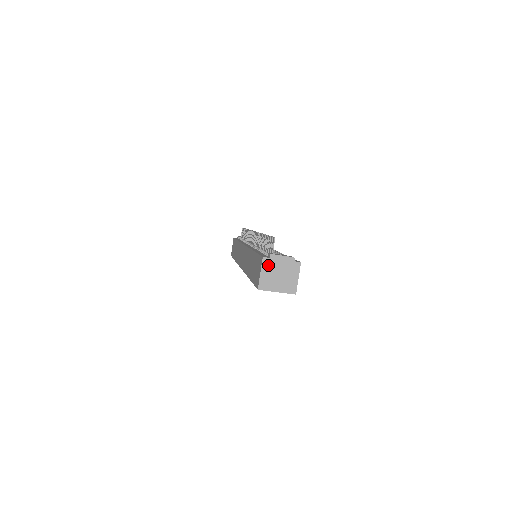
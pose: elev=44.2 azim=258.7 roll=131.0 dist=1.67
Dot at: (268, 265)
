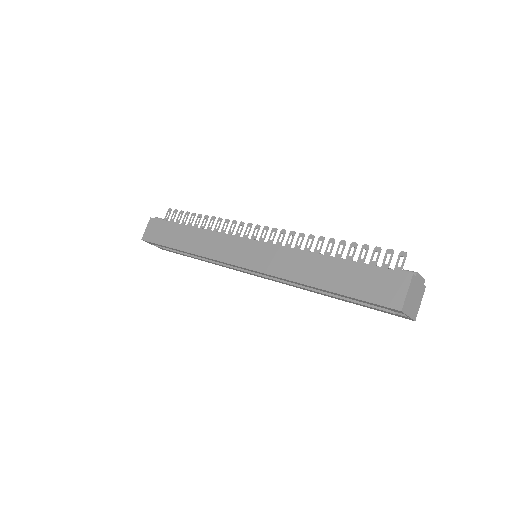
Dot at: (413, 284)
